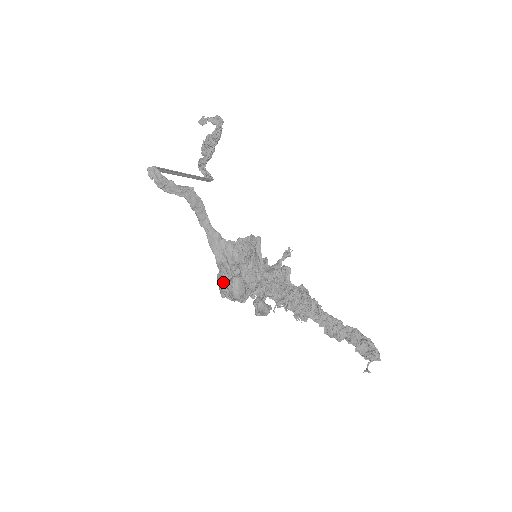
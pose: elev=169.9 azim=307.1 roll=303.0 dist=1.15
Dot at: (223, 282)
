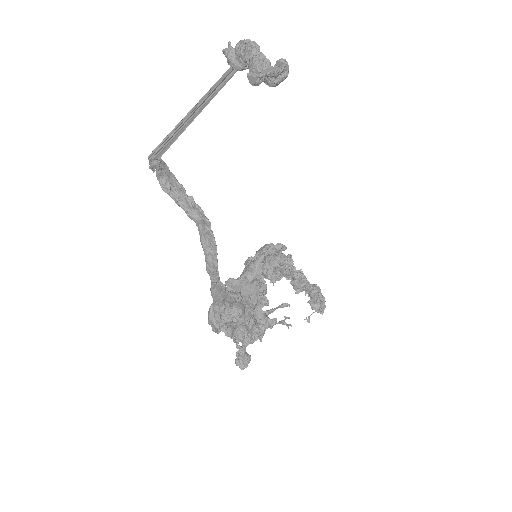
Dot at: (214, 326)
